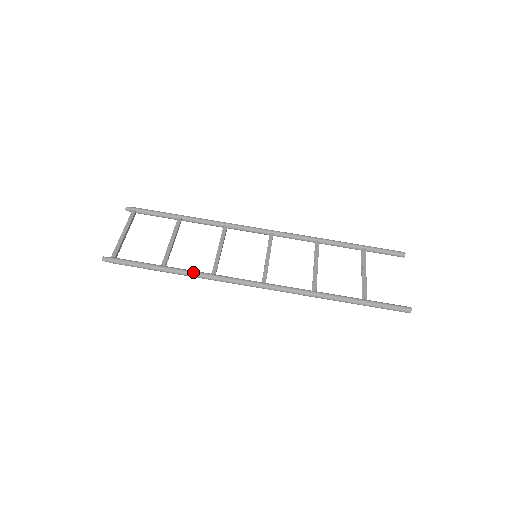
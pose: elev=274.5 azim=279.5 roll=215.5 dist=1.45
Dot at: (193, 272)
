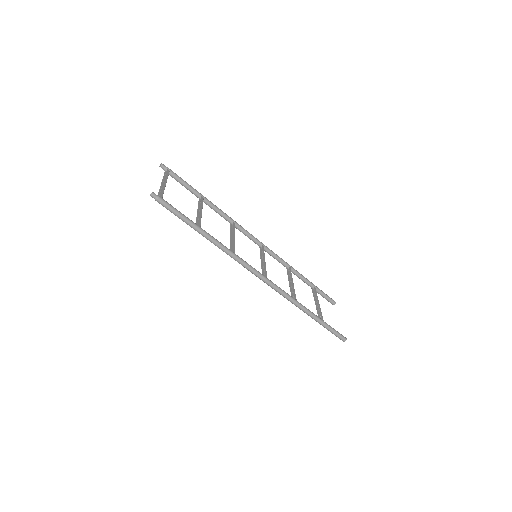
Dot at: (221, 243)
